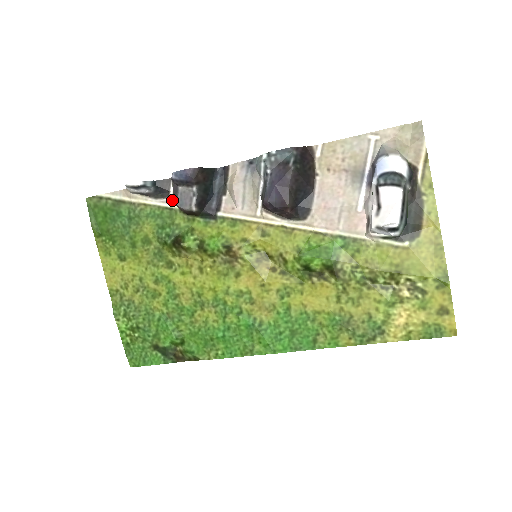
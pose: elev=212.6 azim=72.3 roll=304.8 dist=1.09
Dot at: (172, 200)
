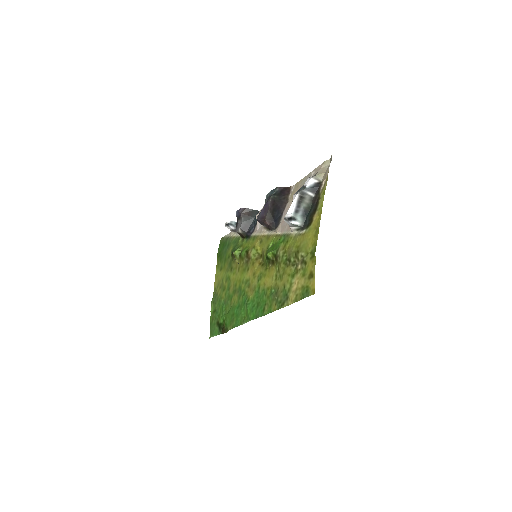
Dot at: occluded
